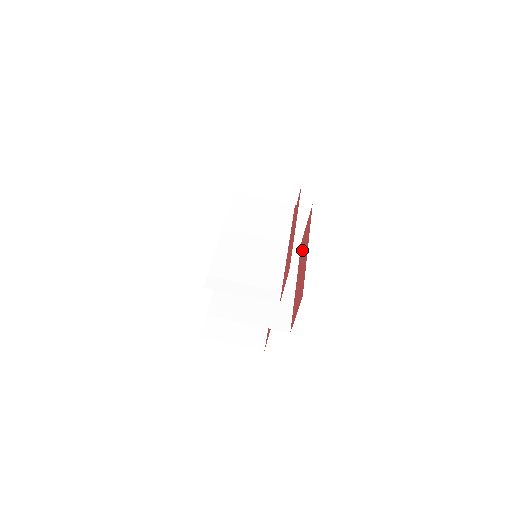
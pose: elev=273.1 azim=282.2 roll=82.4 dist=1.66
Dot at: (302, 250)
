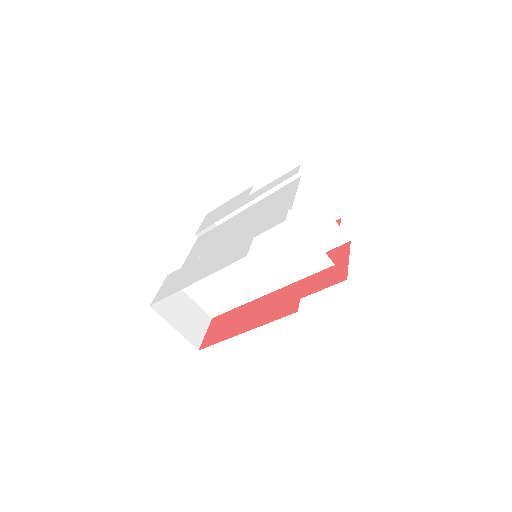
Dot at: occluded
